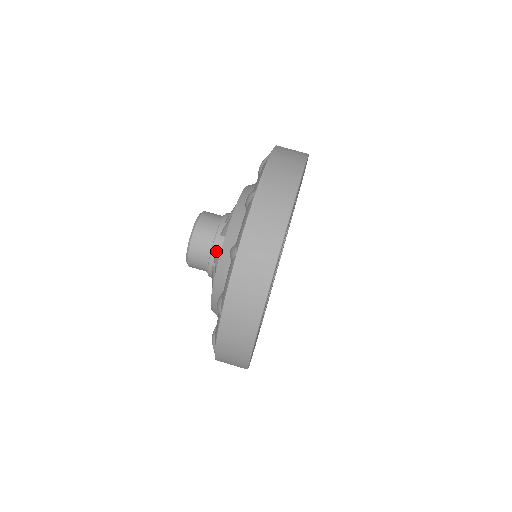
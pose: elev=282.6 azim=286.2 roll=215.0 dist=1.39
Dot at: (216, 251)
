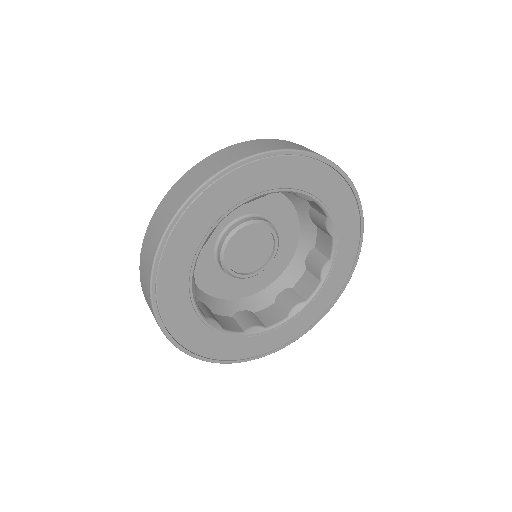
Dot at: occluded
